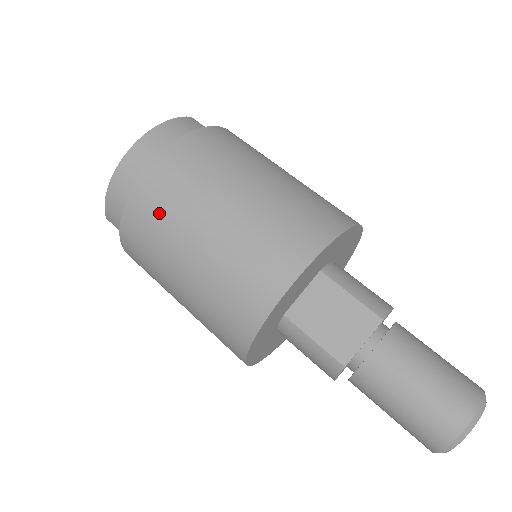
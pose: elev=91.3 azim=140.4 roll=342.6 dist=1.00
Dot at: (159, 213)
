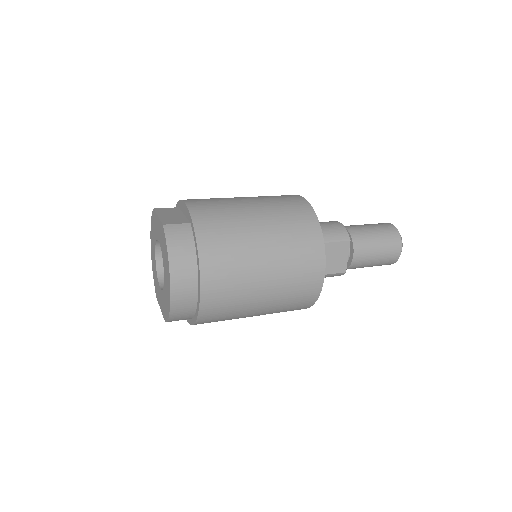
Dot at: (228, 304)
